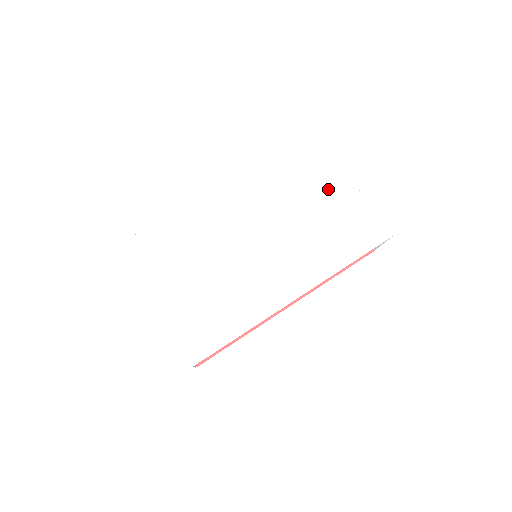
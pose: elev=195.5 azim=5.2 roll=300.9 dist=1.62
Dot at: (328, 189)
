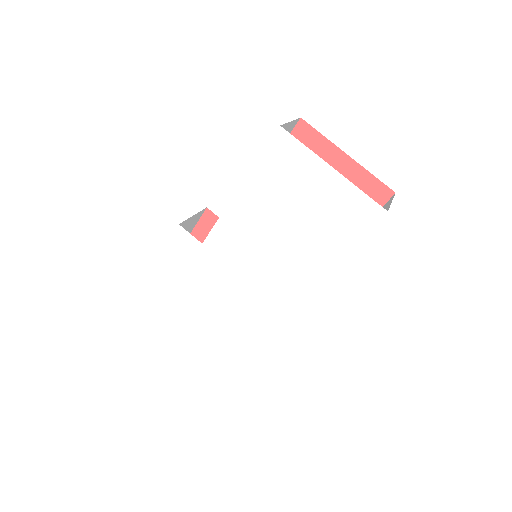
Dot at: (290, 177)
